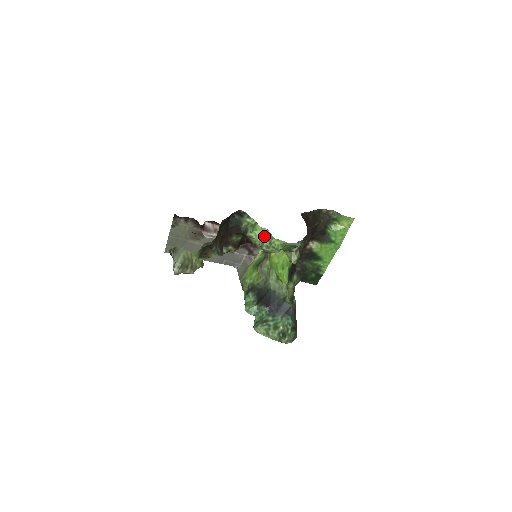
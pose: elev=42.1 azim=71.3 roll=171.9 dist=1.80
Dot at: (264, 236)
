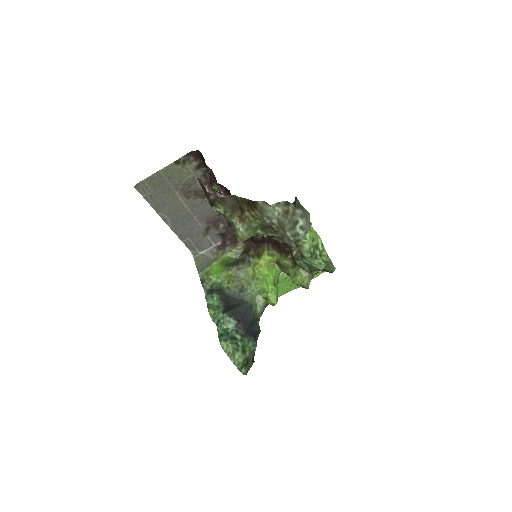
Dot at: (315, 243)
